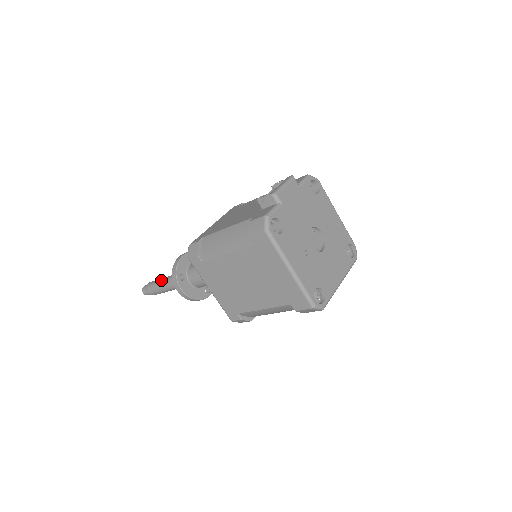
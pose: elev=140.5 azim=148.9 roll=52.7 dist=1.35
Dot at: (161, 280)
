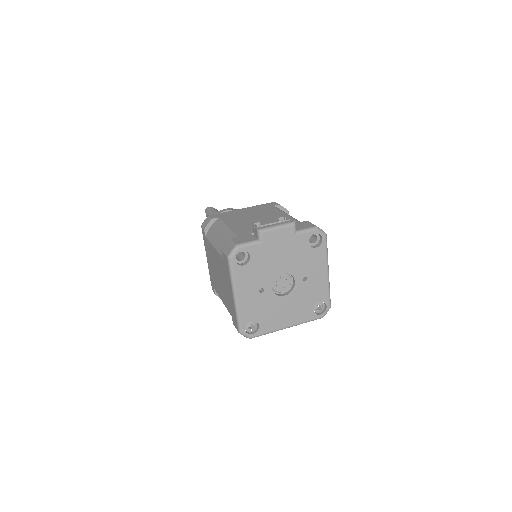
Dot at: occluded
